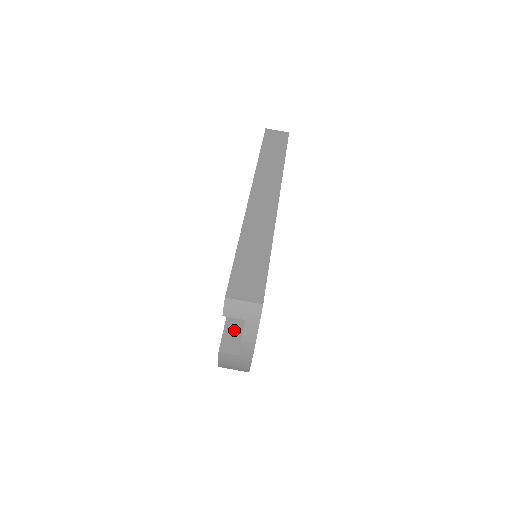
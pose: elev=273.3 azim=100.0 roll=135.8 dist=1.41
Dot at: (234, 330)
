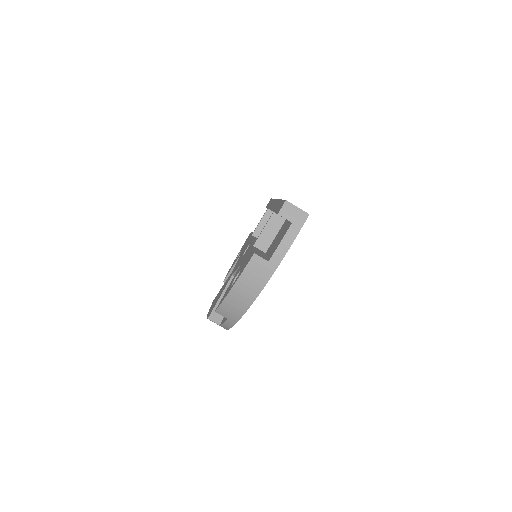
Dot at: (261, 254)
